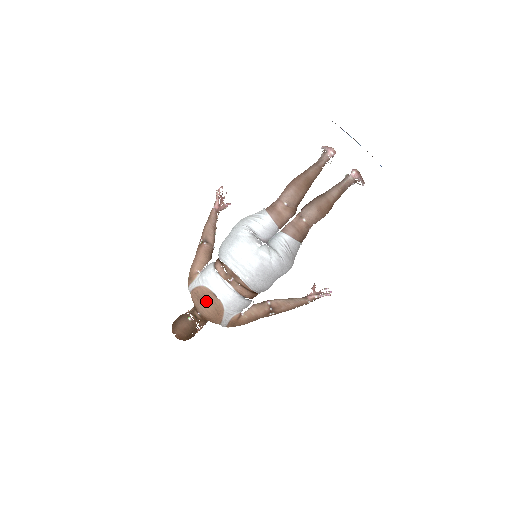
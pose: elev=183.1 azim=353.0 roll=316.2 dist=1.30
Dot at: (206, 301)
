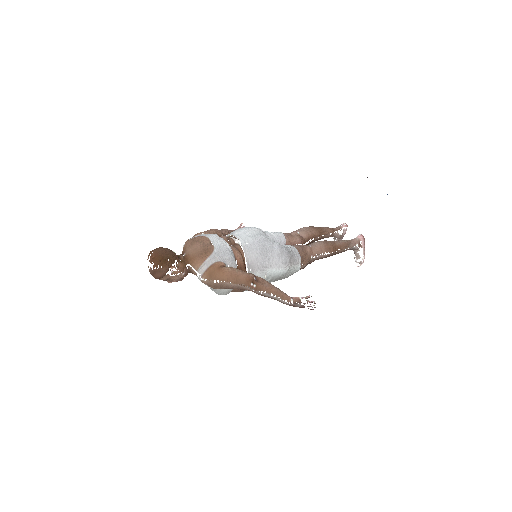
Dot at: (199, 244)
